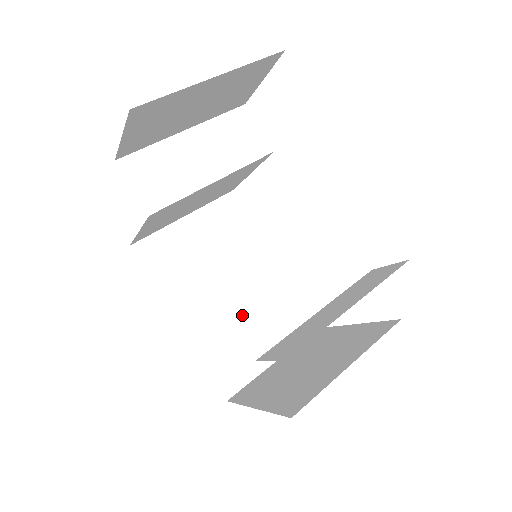
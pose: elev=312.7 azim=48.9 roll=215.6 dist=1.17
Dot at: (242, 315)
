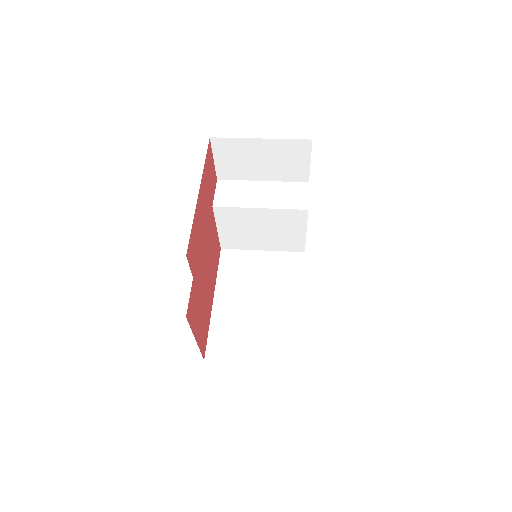
Dot at: (254, 321)
